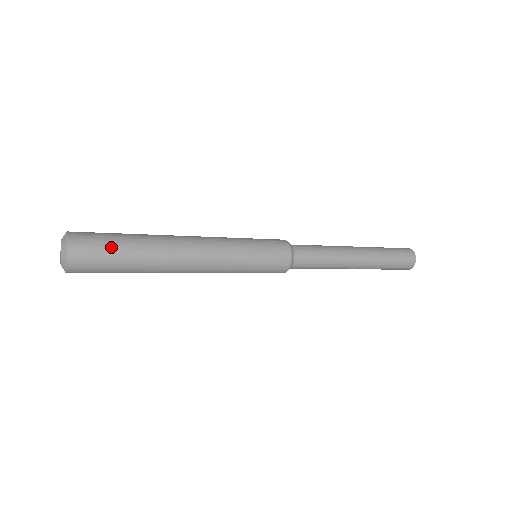
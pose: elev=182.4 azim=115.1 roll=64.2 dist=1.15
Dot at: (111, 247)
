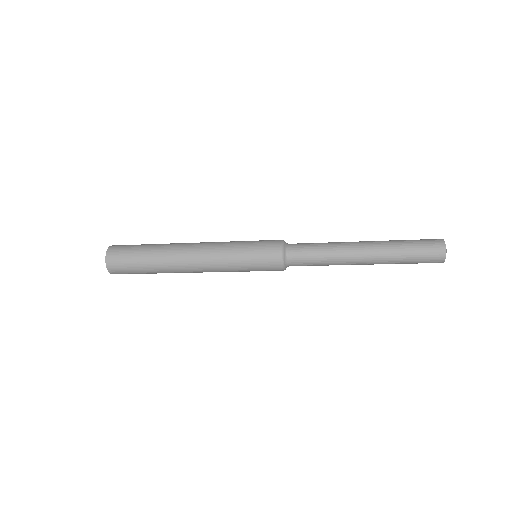
Dot at: (135, 247)
